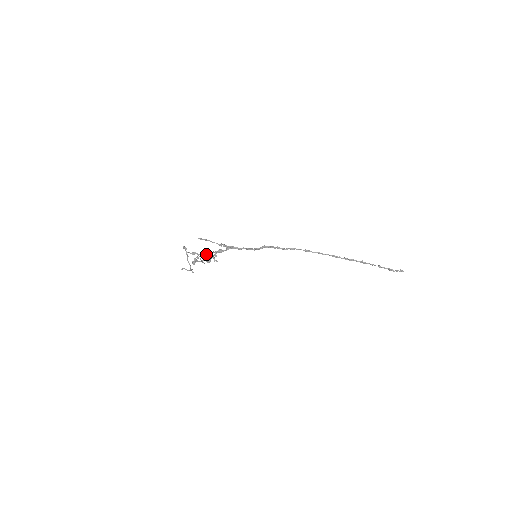
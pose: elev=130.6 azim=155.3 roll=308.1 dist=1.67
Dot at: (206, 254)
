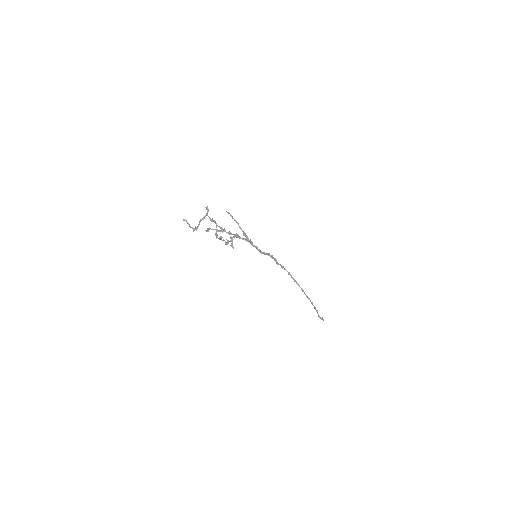
Dot at: (226, 232)
